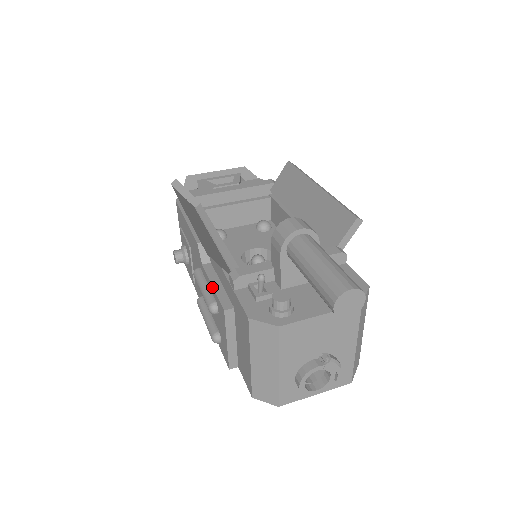
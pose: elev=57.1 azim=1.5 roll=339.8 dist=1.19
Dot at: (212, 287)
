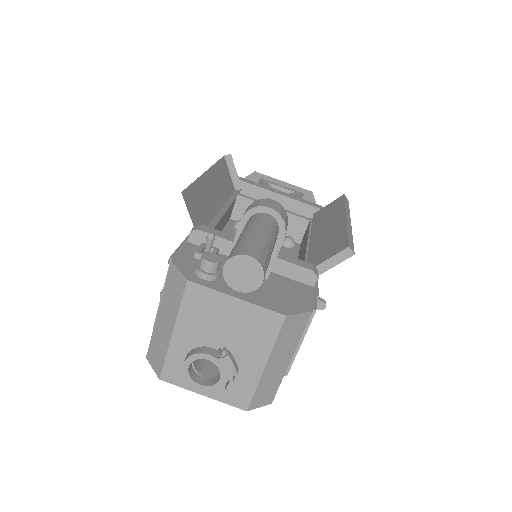
Dot at: (184, 242)
